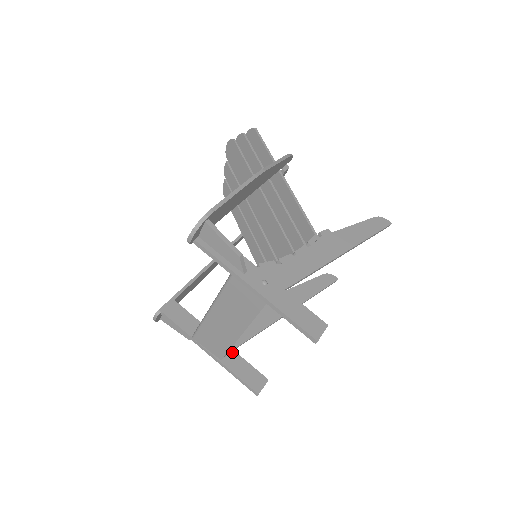
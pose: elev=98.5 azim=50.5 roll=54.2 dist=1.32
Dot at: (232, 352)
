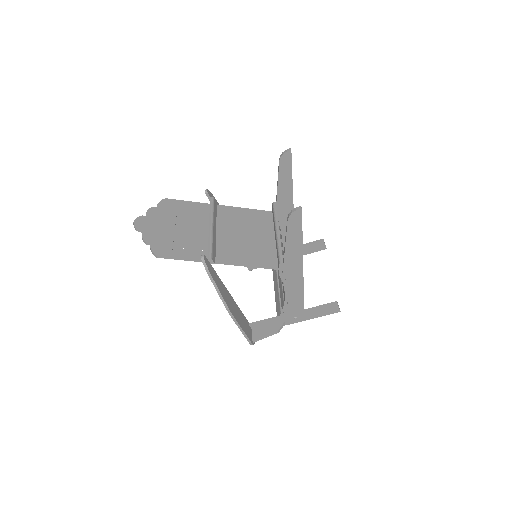
Dot at: occluded
